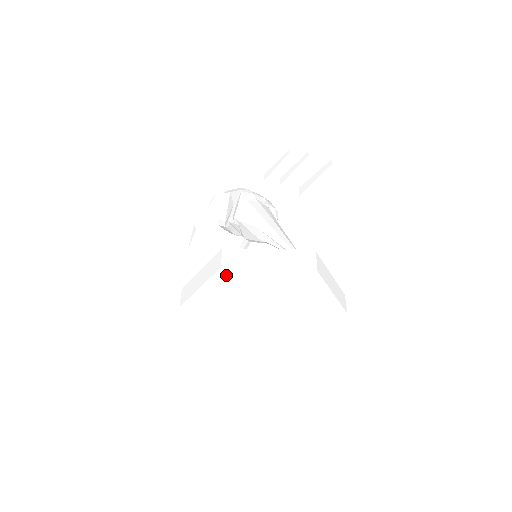
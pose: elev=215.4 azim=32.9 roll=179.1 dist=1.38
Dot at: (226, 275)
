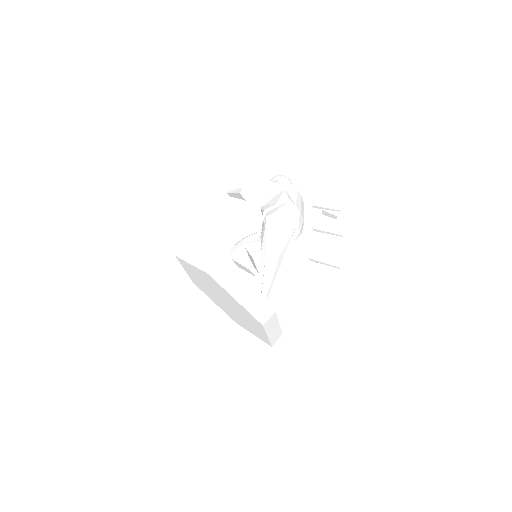
Dot at: (209, 277)
